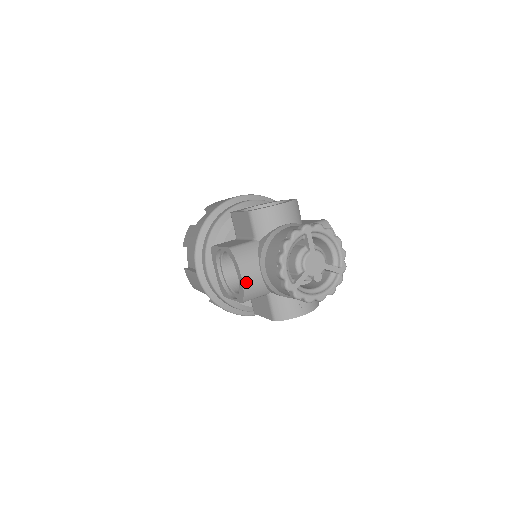
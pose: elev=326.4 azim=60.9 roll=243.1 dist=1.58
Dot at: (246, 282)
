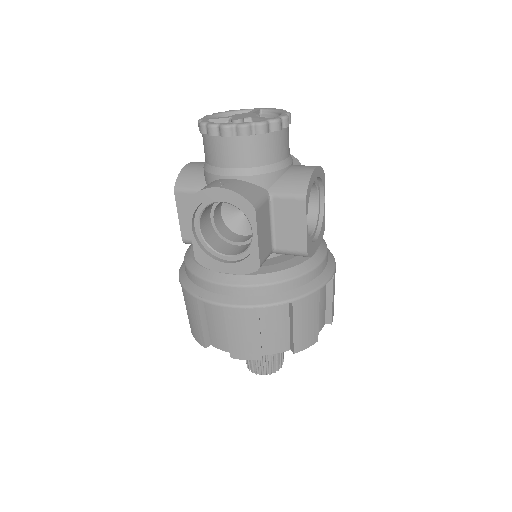
Dot at: (189, 166)
